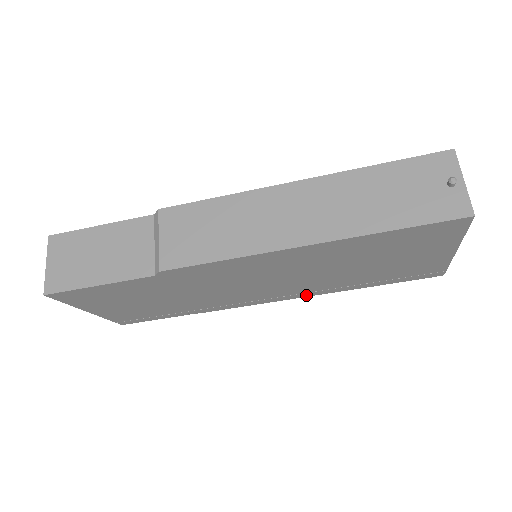
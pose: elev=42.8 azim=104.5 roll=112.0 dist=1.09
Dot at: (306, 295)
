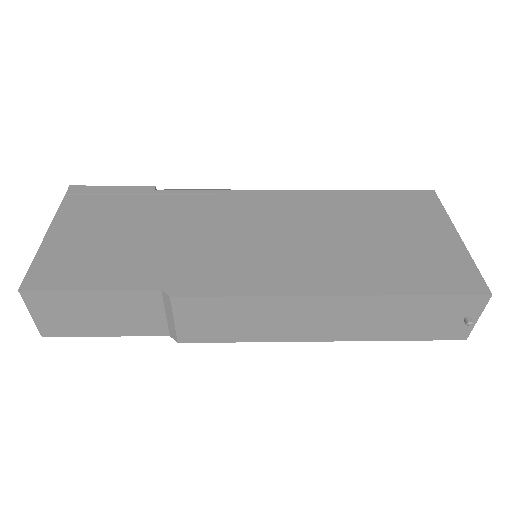
Dot at: occluded
